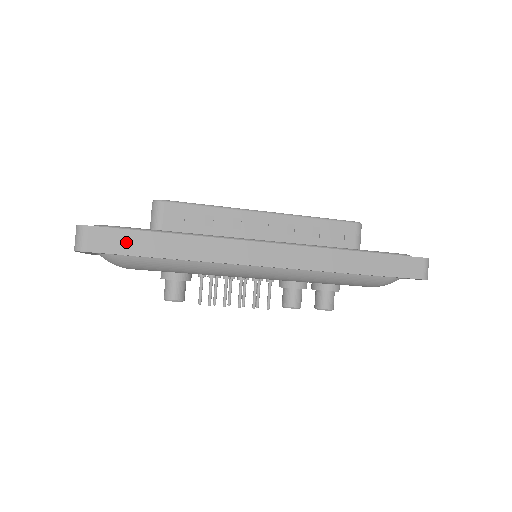
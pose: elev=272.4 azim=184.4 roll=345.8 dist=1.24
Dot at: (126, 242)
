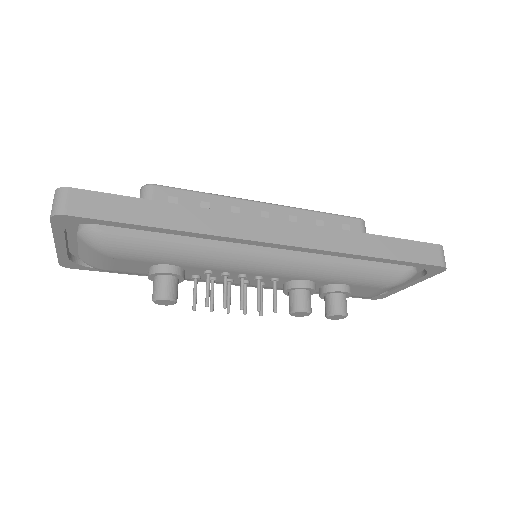
Dot at: (114, 208)
